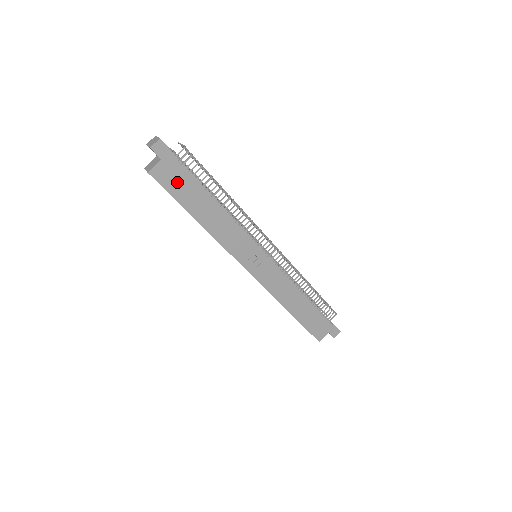
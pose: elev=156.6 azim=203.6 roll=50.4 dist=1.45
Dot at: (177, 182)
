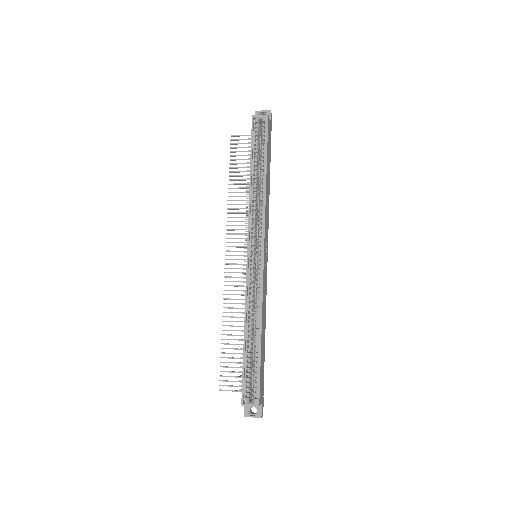
Dot at: (269, 142)
